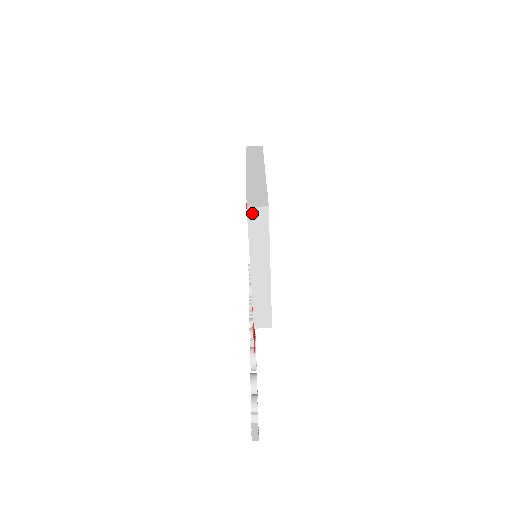
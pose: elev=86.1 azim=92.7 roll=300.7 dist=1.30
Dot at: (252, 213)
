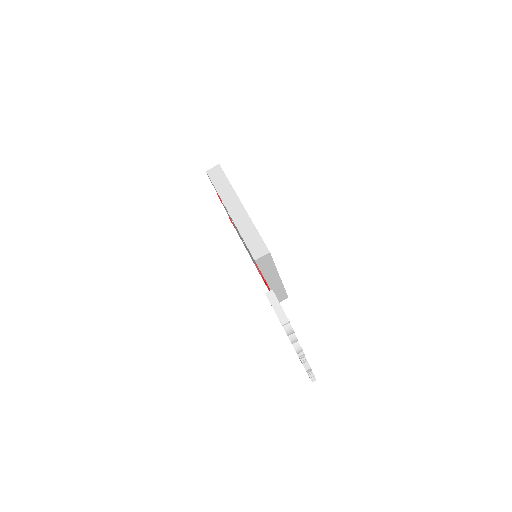
Dot at: (211, 173)
